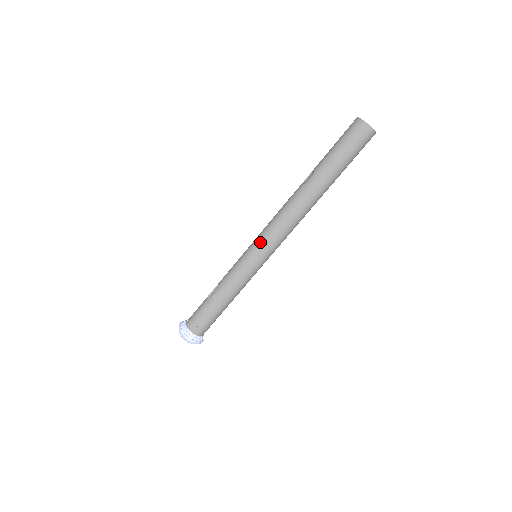
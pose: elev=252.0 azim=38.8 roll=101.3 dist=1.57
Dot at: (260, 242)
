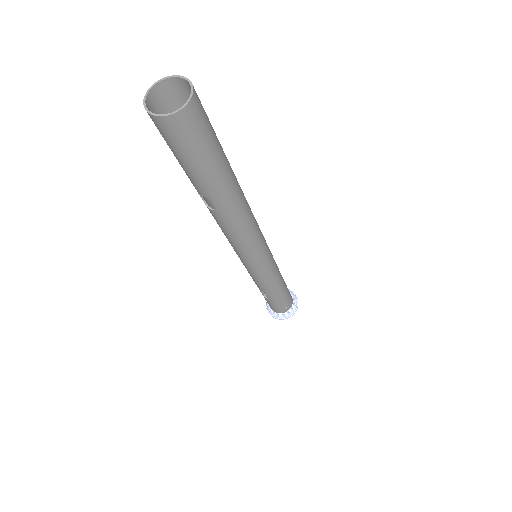
Dot at: (251, 262)
